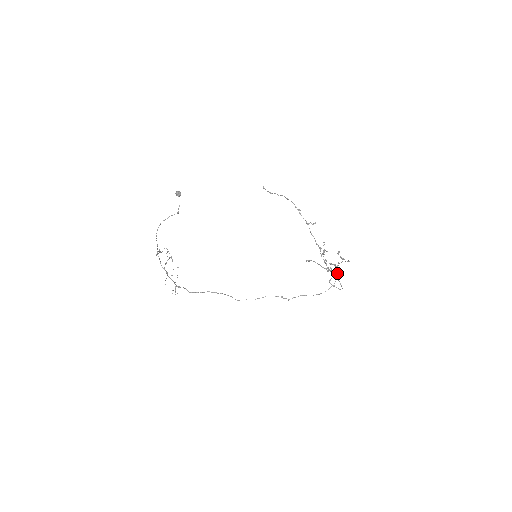
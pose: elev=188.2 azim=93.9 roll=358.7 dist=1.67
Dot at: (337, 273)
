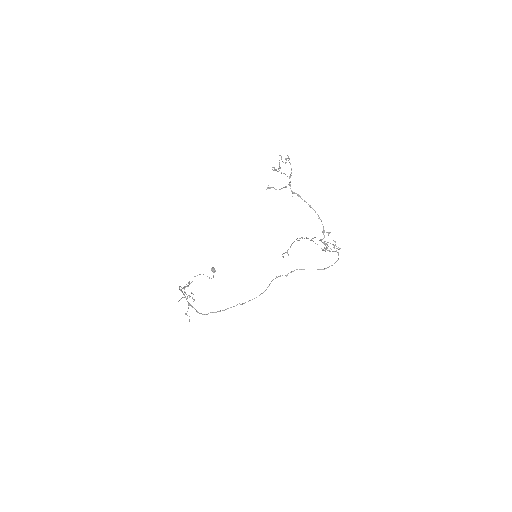
Dot at: (323, 229)
